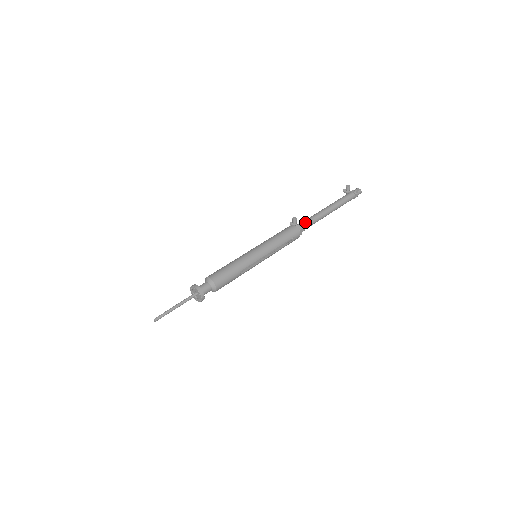
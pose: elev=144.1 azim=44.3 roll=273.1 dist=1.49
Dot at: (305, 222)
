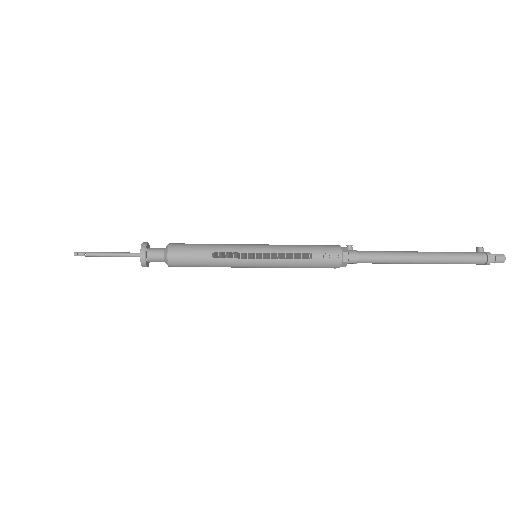
Dot at: occluded
